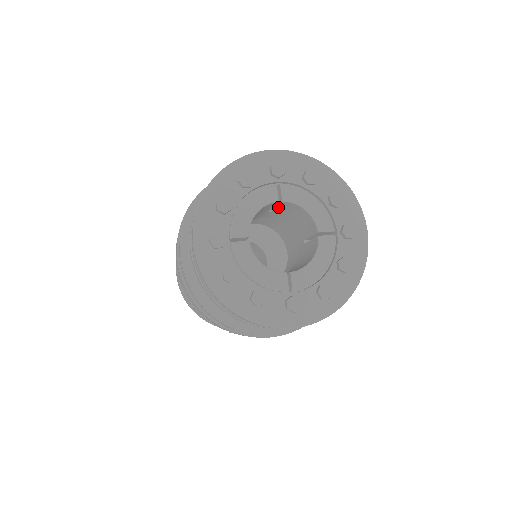
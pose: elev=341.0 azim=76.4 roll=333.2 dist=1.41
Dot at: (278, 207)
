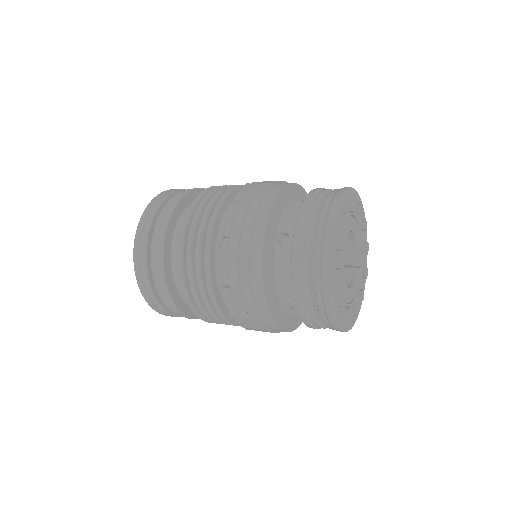
Dot at: occluded
